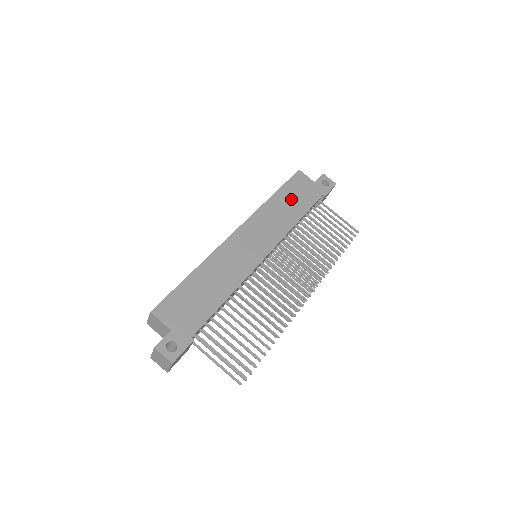
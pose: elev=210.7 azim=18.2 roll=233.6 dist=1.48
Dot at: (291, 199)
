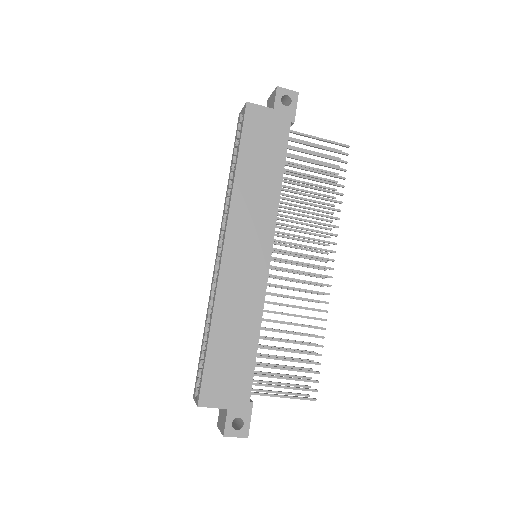
Dot at: (259, 158)
